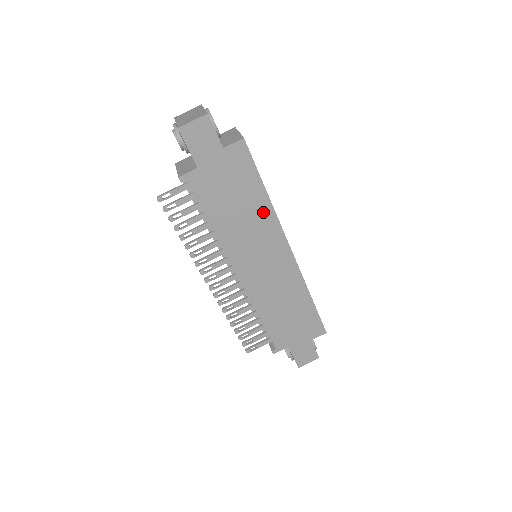
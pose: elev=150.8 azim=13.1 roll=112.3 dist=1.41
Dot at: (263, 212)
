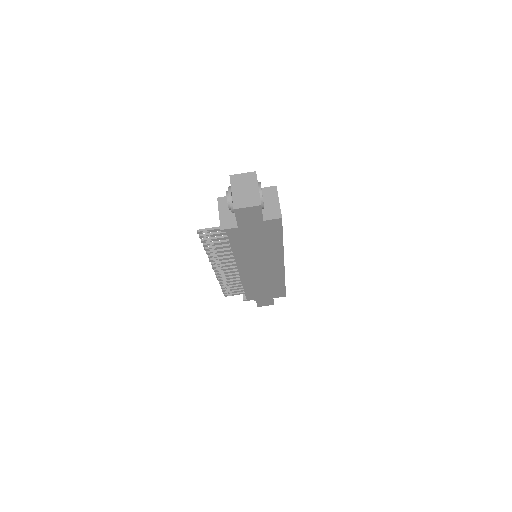
Dot at: (275, 249)
